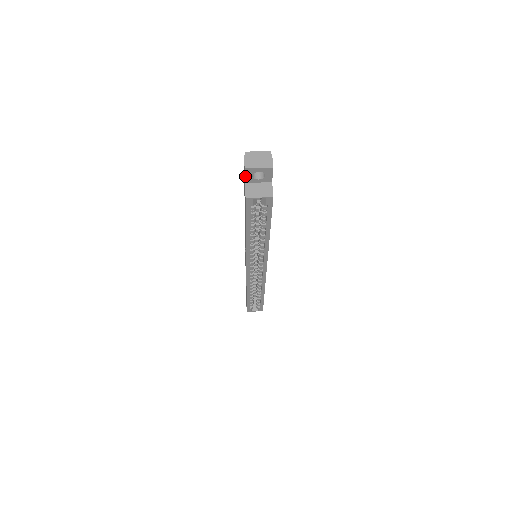
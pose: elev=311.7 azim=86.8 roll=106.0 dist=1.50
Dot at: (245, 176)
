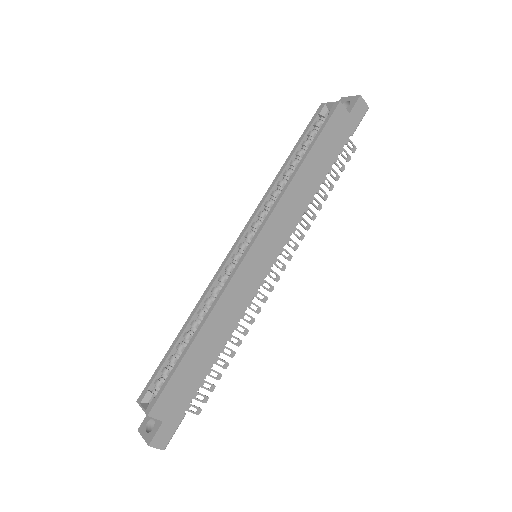
Dot at: occluded
